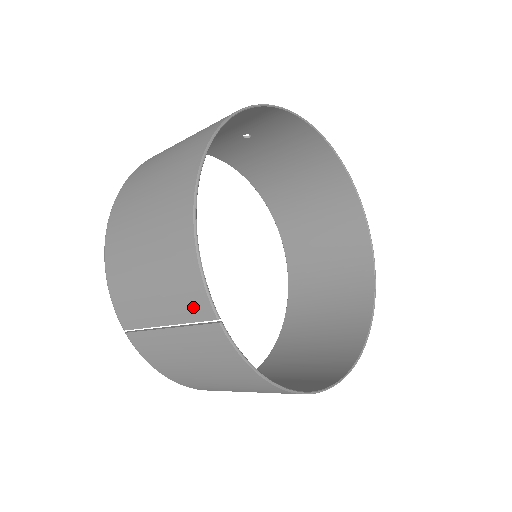
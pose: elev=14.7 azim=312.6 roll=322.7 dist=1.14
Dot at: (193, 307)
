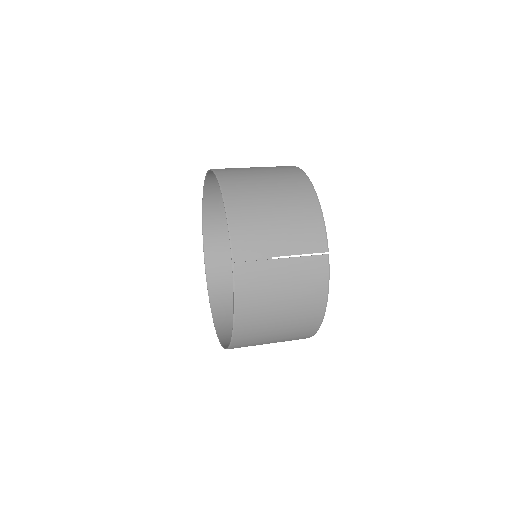
Dot at: (313, 244)
